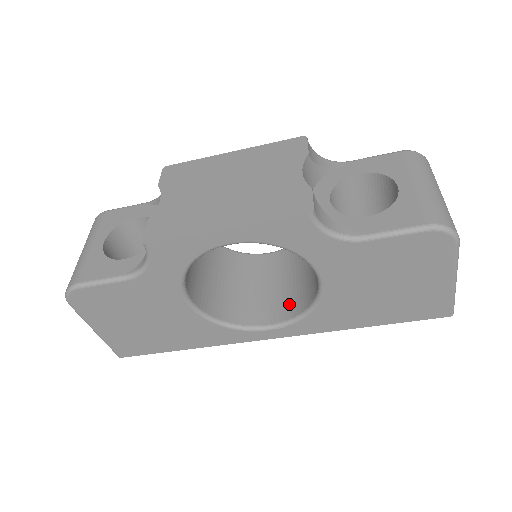
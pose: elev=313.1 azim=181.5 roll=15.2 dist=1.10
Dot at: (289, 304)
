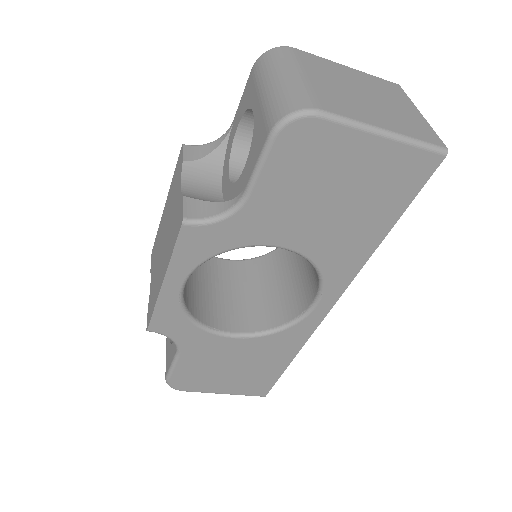
Dot at: (314, 271)
